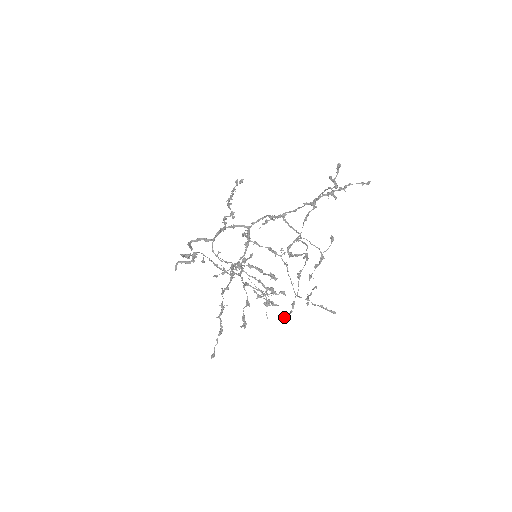
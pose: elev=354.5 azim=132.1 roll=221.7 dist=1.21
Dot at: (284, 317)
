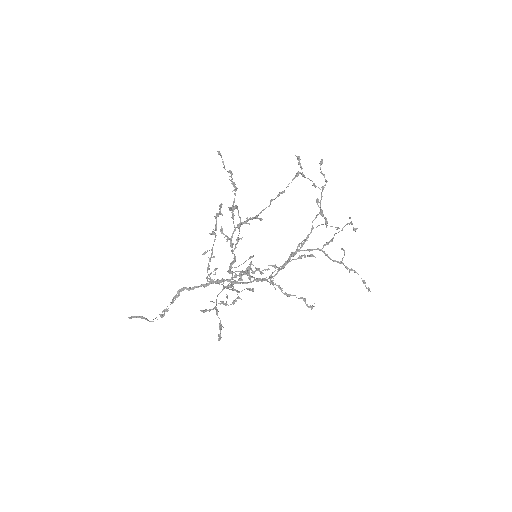
Dot at: (298, 159)
